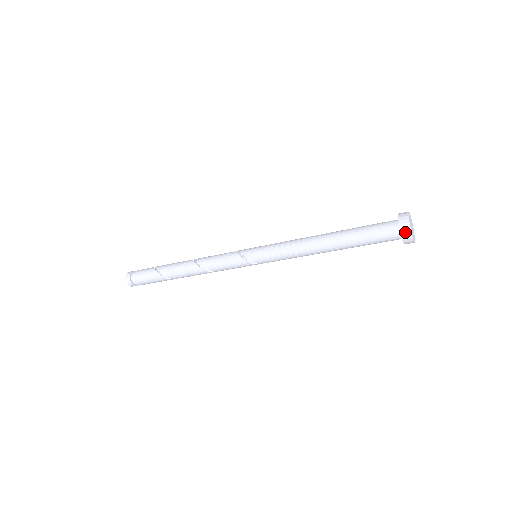
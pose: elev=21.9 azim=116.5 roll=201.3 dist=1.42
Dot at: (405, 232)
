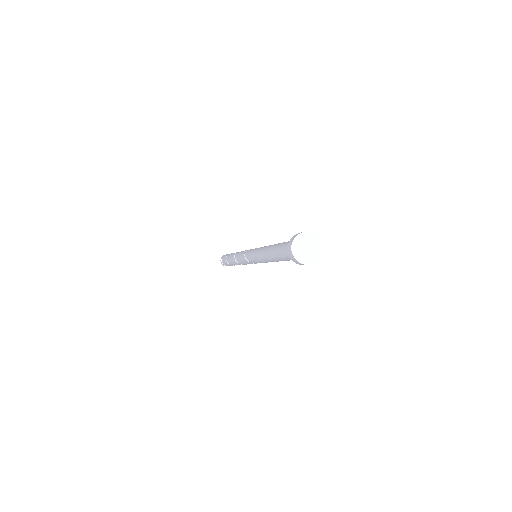
Dot at: (300, 264)
